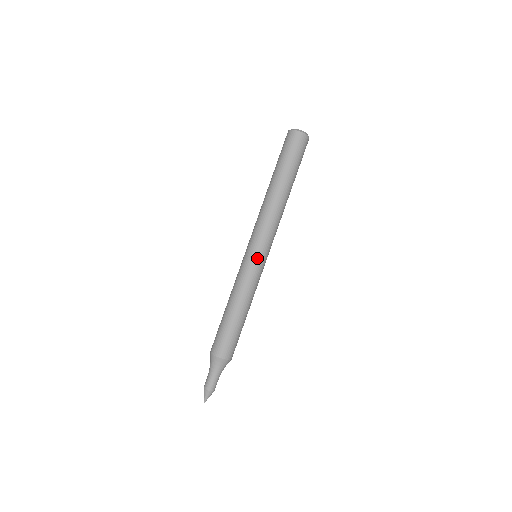
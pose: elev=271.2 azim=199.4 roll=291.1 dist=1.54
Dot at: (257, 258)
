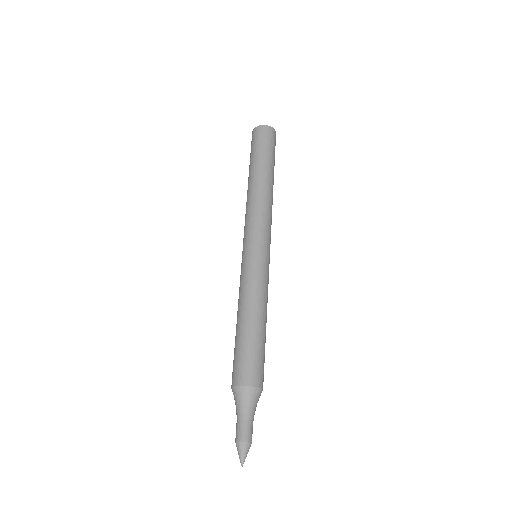
Dot at: (249, 252)
